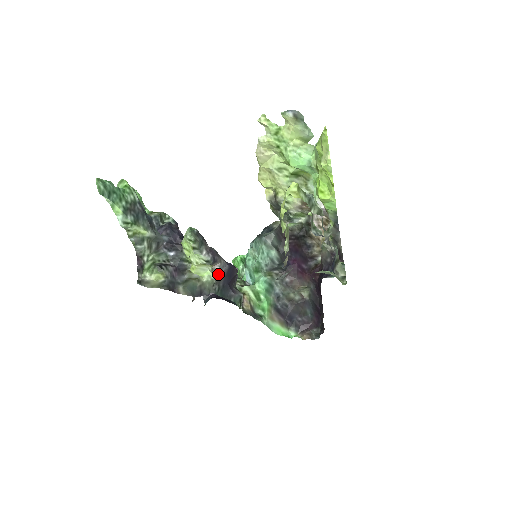
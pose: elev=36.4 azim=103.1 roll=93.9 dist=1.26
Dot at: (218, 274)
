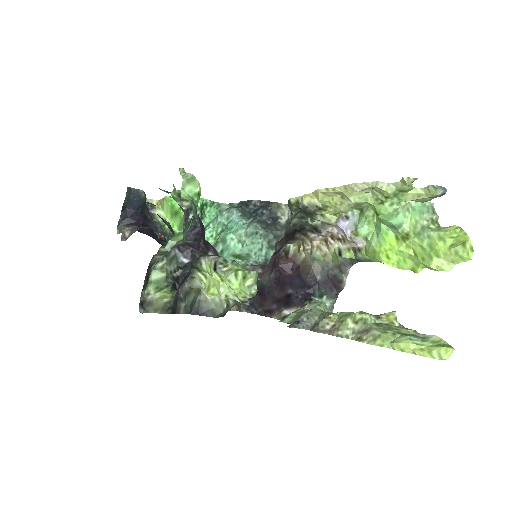
Dot at: (236, 303)
